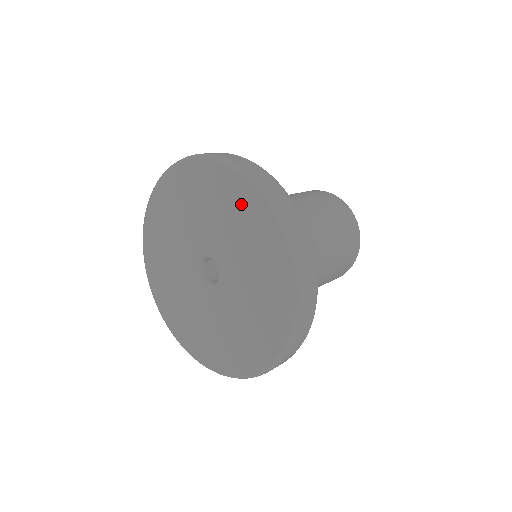
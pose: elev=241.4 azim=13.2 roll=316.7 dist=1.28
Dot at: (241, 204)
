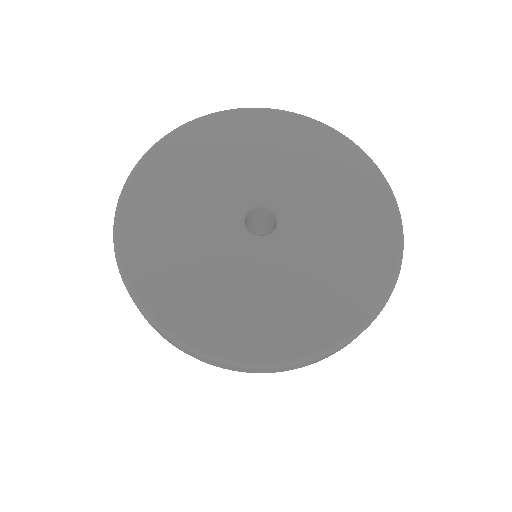
Dot at: (364, 195)
